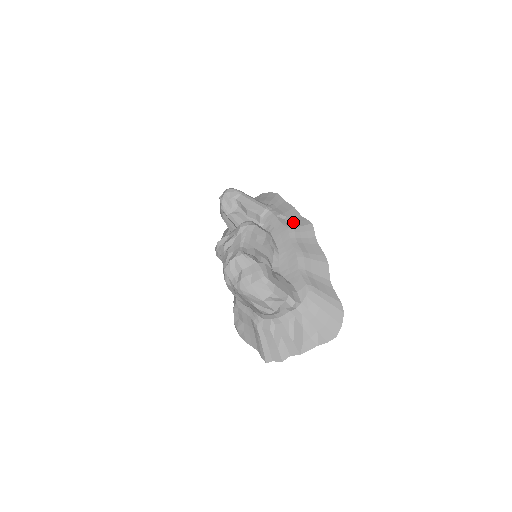
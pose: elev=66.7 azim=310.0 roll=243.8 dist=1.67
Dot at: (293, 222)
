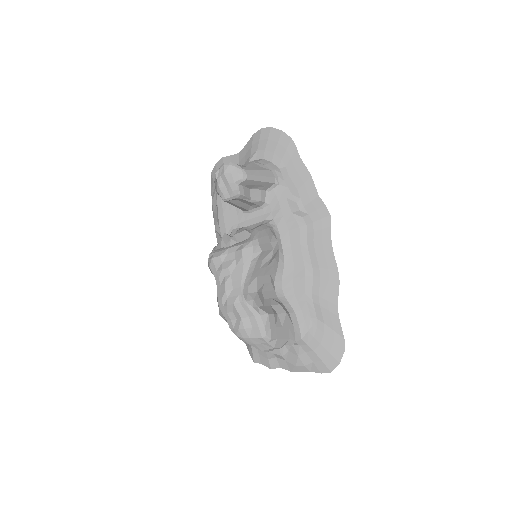
Dot at: (307, 211)
